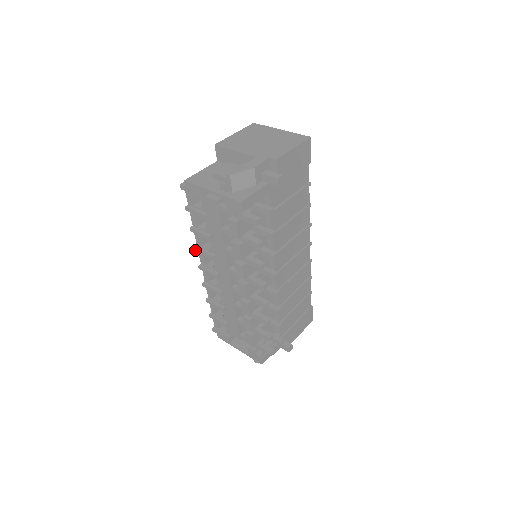
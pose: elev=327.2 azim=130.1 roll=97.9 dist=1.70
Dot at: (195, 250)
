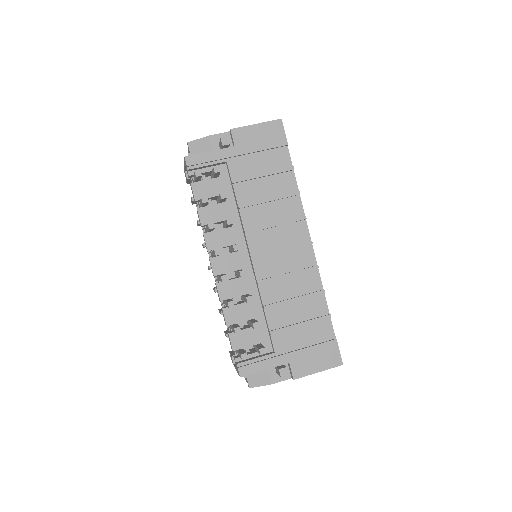
Dot at: occluded
